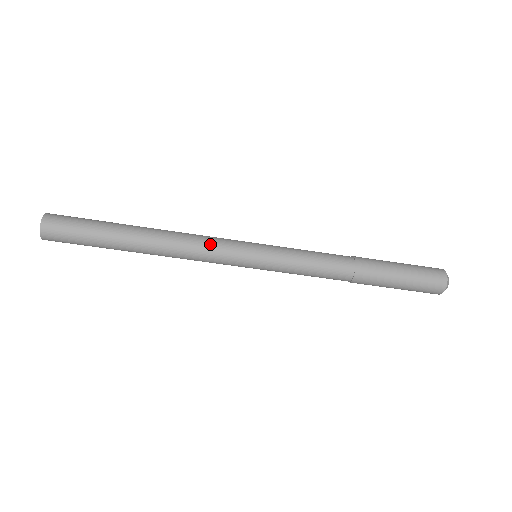
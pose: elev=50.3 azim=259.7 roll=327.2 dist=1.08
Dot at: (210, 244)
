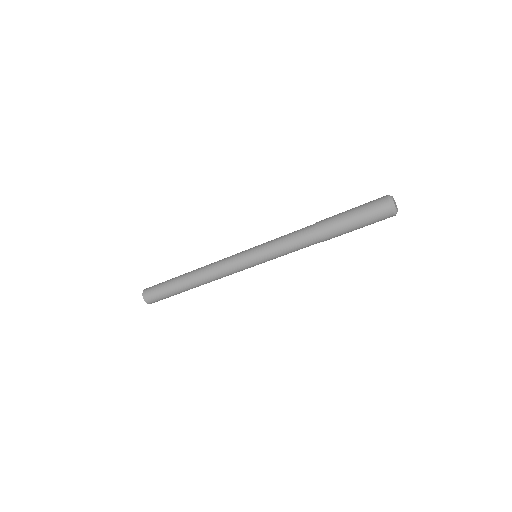
Dot at: (225, 270)
